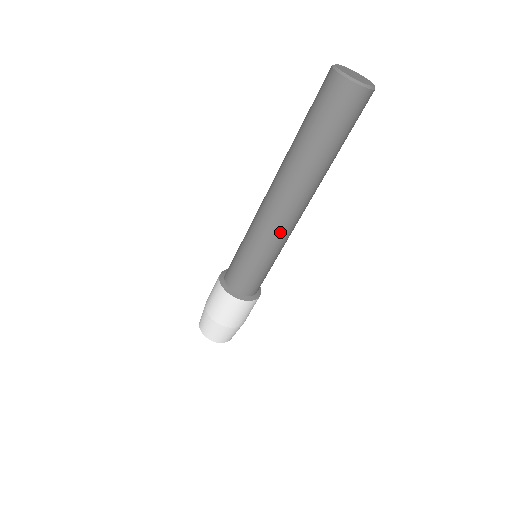
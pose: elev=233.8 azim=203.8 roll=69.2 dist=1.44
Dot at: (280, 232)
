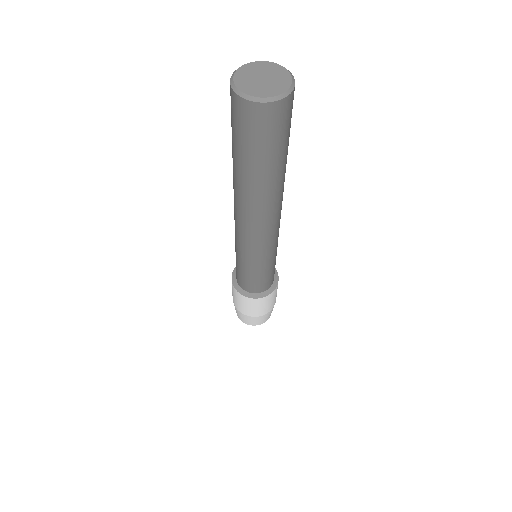
Dot at: (264, 244)
